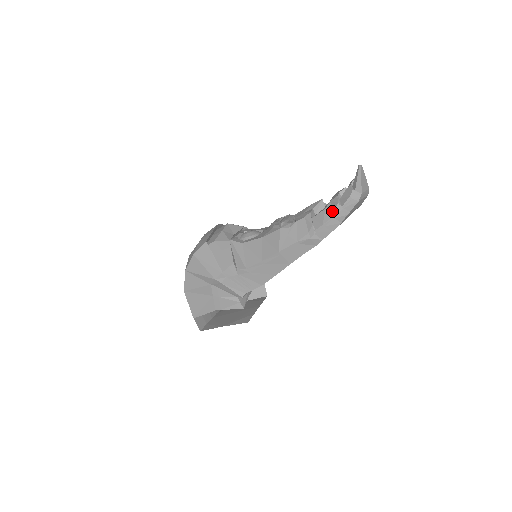
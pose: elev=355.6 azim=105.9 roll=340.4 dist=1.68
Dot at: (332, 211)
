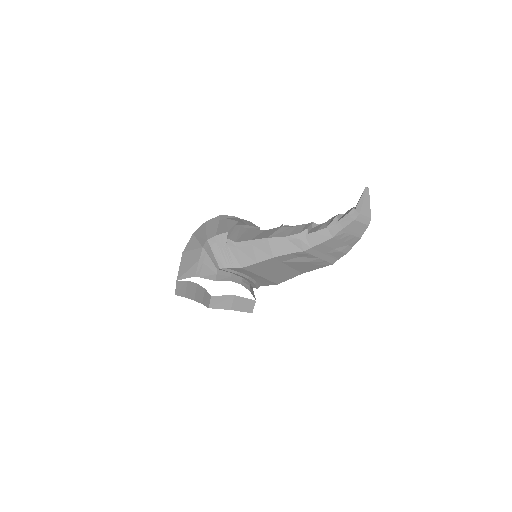
Dot at: (329, 223)
